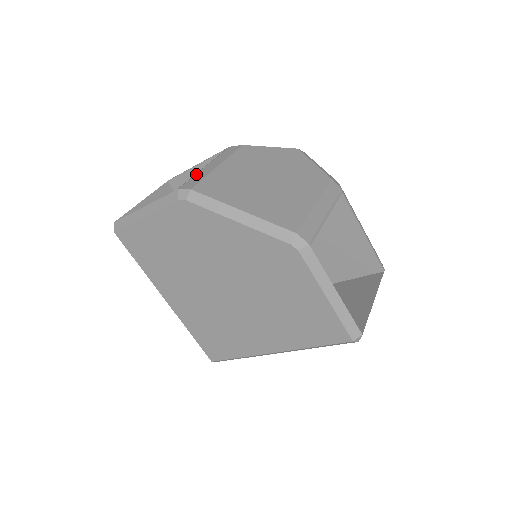
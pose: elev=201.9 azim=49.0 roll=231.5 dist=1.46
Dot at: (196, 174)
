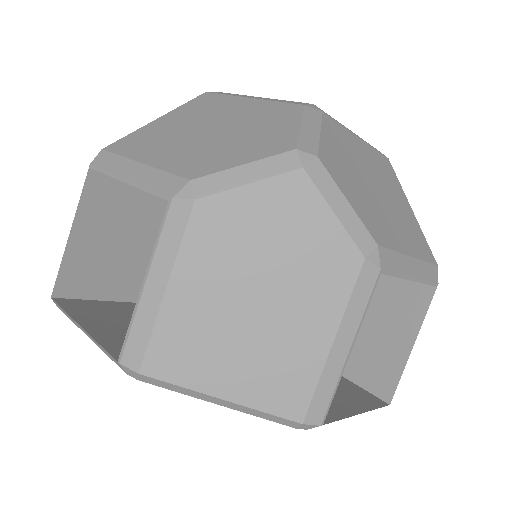
Dot at: (135, 315)
